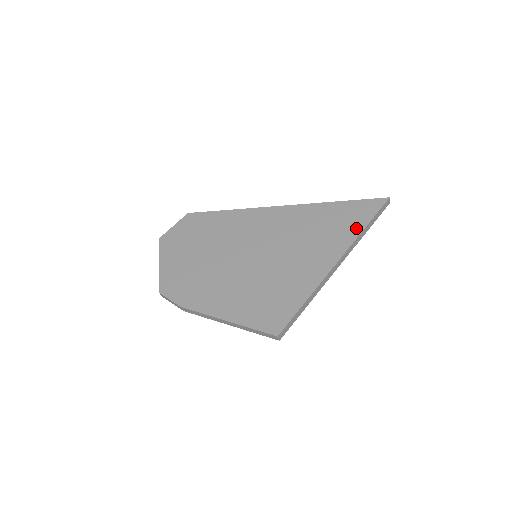
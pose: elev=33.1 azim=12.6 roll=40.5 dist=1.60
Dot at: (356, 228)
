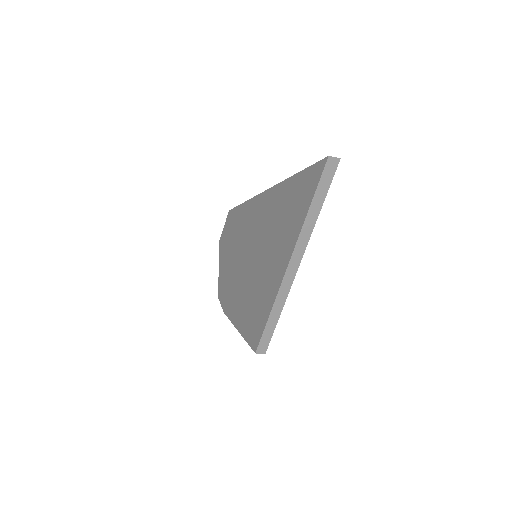
Dot at: (302, 214)
